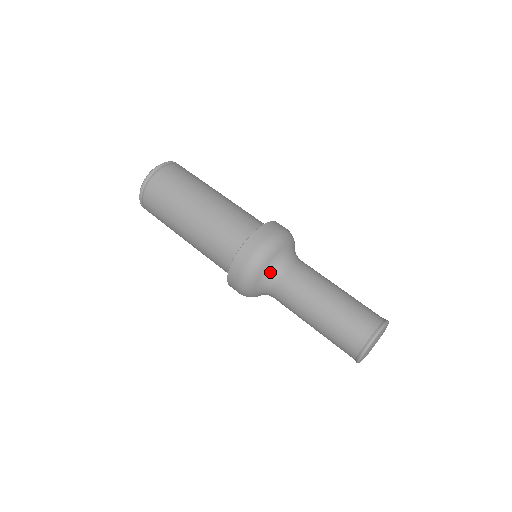
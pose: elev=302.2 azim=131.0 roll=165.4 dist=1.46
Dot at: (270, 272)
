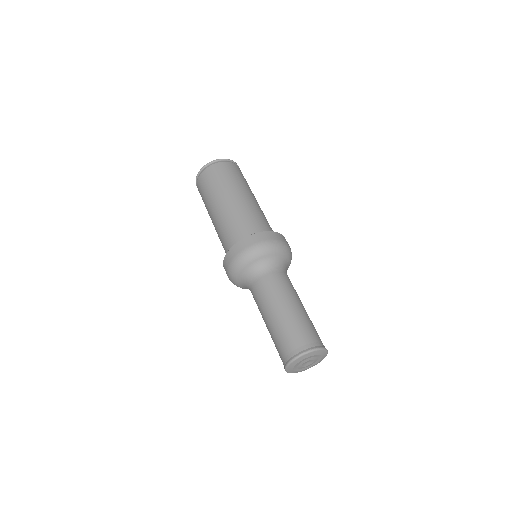
Dot at: (245, 280)
